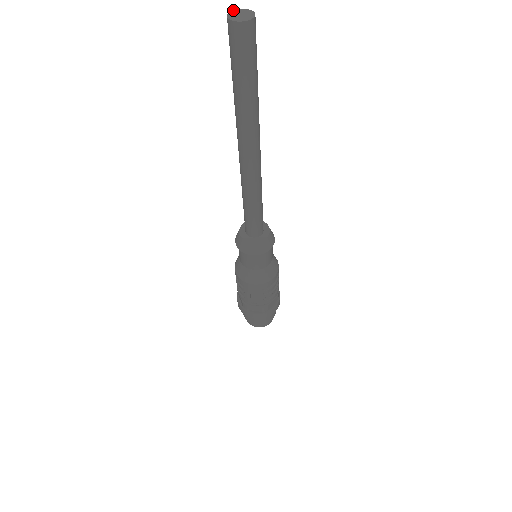
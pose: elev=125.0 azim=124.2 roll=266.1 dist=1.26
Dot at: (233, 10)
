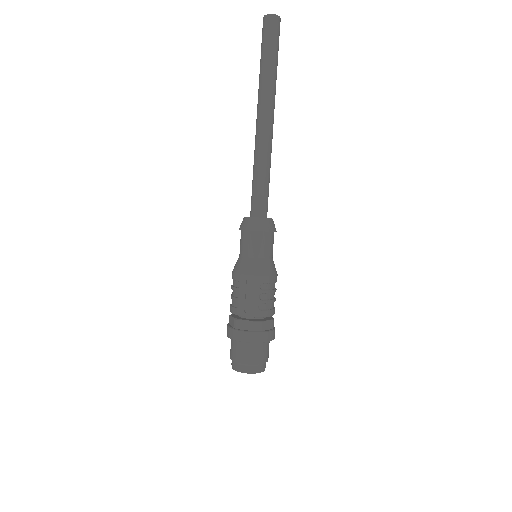
Dot at: occluded
